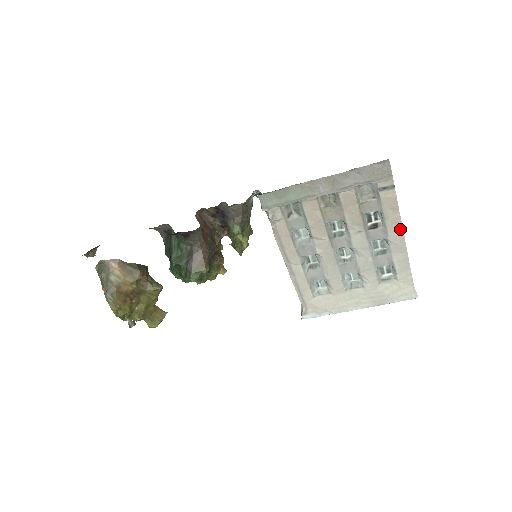
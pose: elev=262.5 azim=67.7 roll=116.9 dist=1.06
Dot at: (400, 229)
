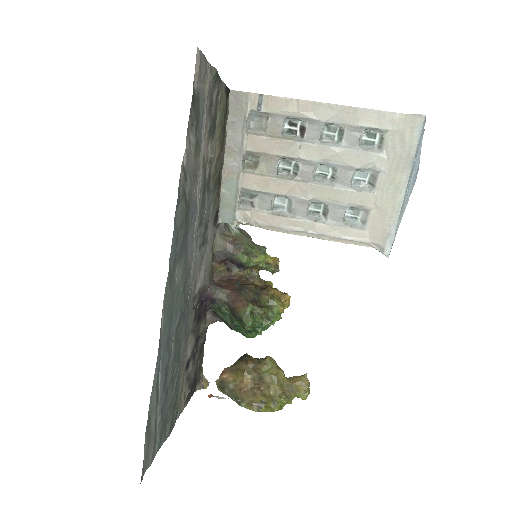
Dot at: (316, 105)
